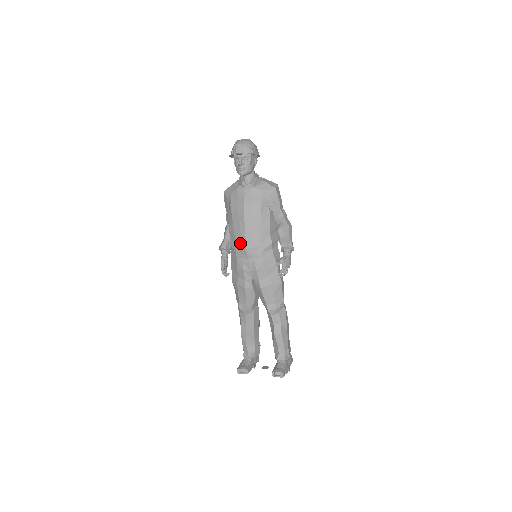
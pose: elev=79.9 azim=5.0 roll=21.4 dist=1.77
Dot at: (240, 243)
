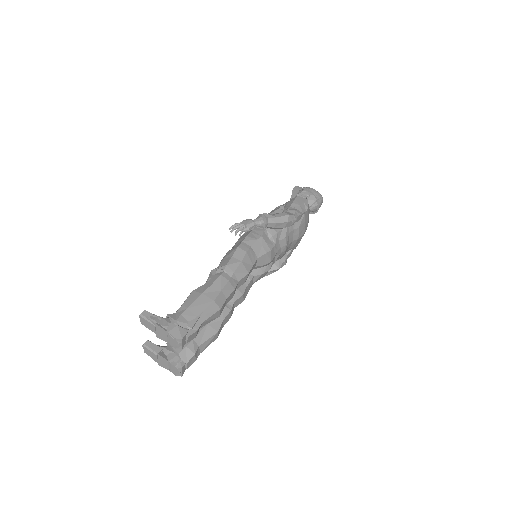
Dot at: occluded
